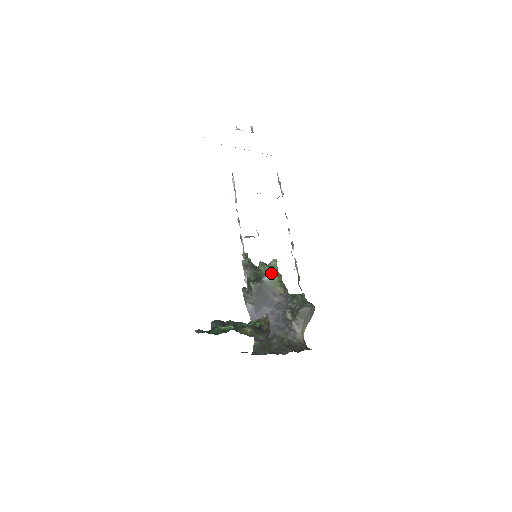
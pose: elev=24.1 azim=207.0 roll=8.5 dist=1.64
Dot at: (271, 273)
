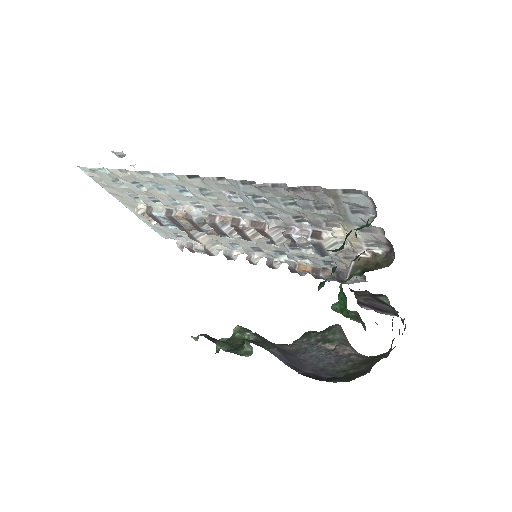
Dot at: occluded
